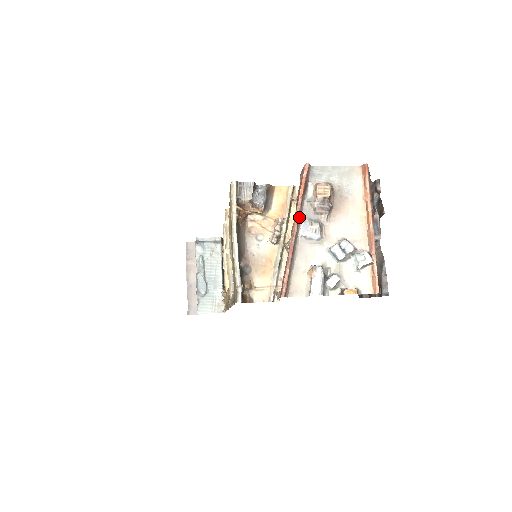
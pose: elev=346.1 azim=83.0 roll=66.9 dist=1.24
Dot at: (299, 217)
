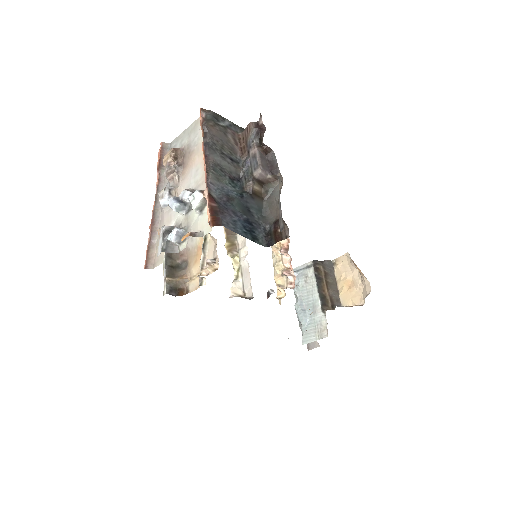
Dot at: (157, 192)
